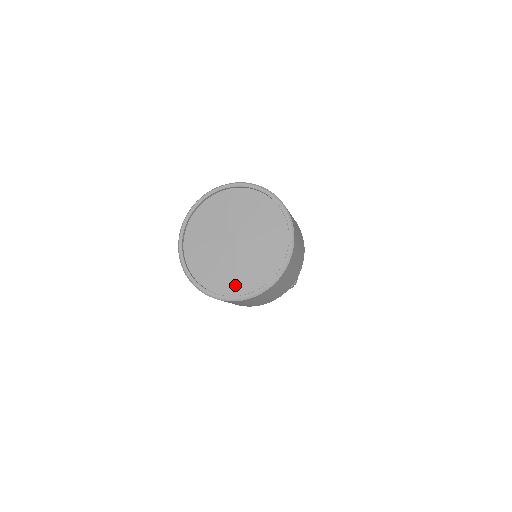
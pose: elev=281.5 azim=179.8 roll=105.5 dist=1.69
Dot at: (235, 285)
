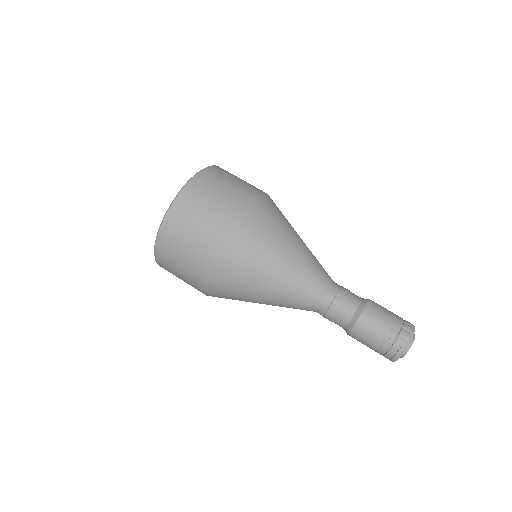
Dot at: occluded
